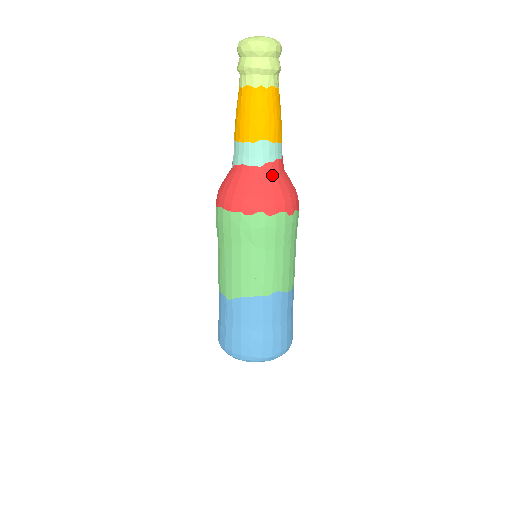
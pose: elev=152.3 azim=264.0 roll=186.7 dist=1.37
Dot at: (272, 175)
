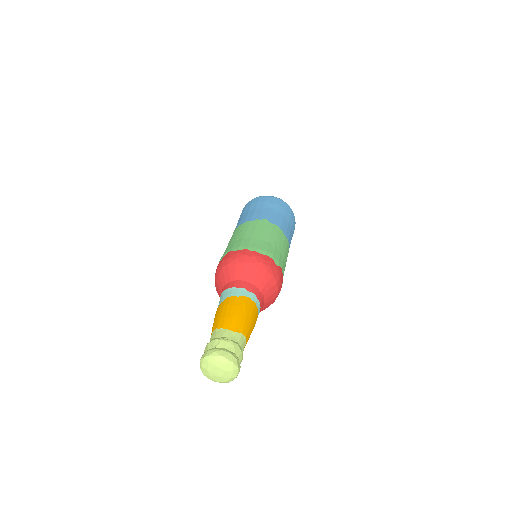
Dot at: occluded
